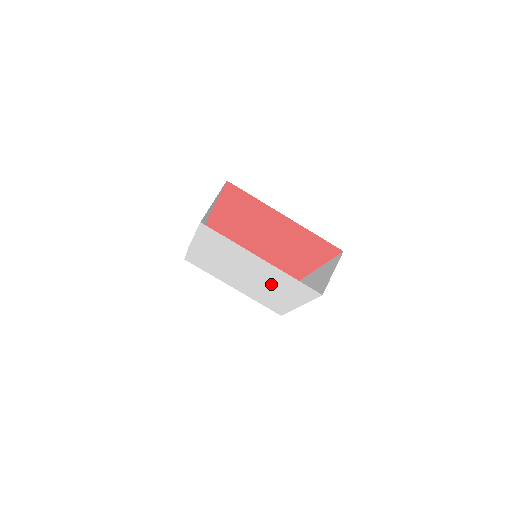
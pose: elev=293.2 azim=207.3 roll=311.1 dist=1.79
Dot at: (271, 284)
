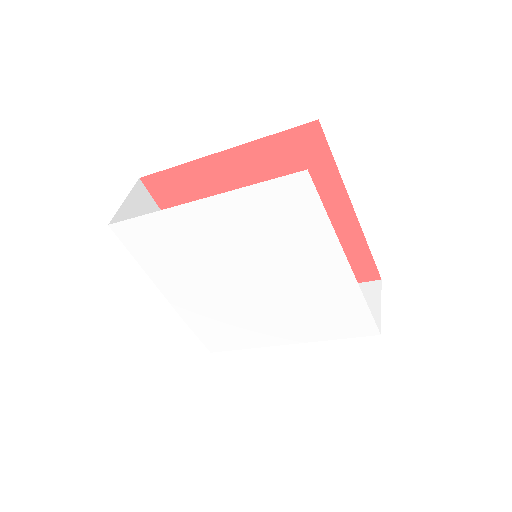
Dot at: (274, 256)
